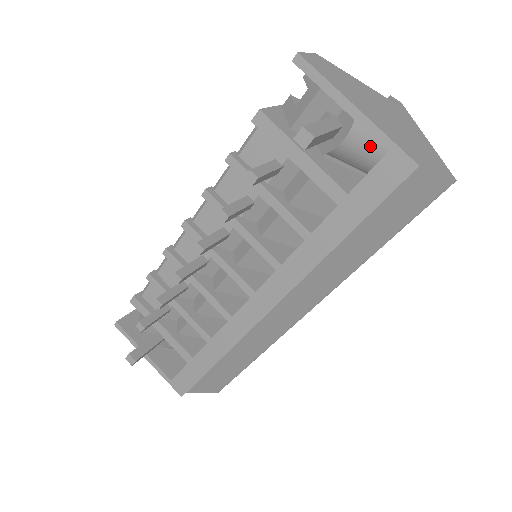
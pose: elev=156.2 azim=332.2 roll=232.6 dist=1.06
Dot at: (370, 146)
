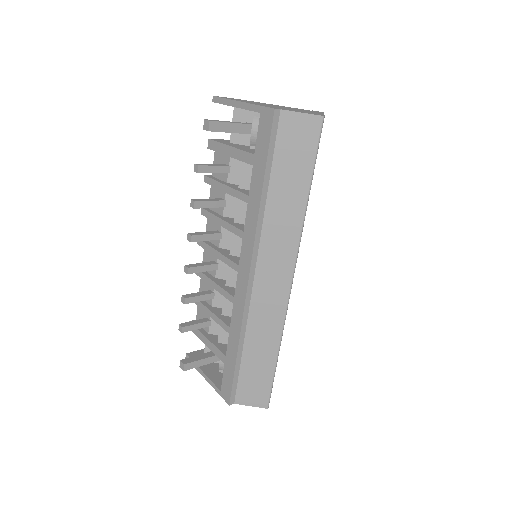
Dot at: occluded
